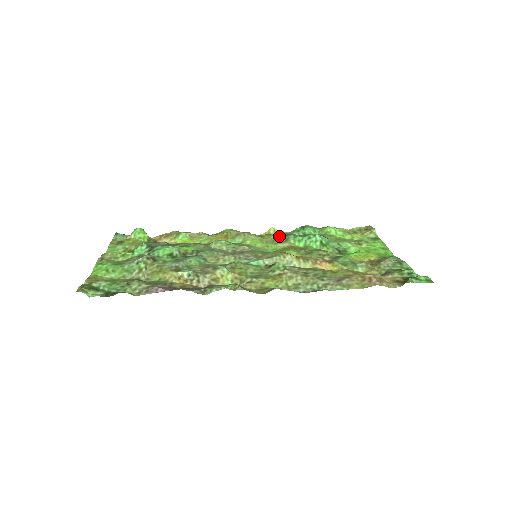
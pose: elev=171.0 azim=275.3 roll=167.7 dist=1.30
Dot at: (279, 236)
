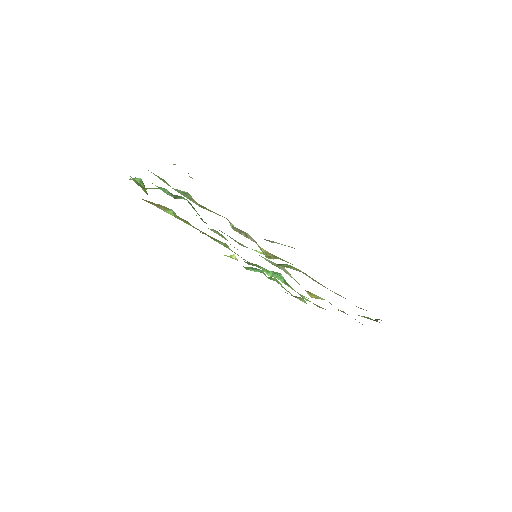
Dot at: (245, 262)
